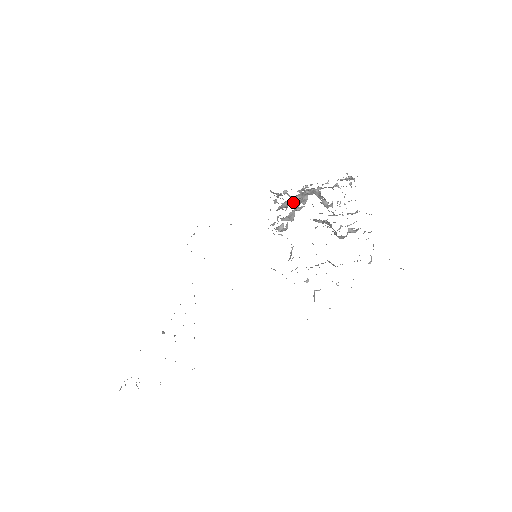
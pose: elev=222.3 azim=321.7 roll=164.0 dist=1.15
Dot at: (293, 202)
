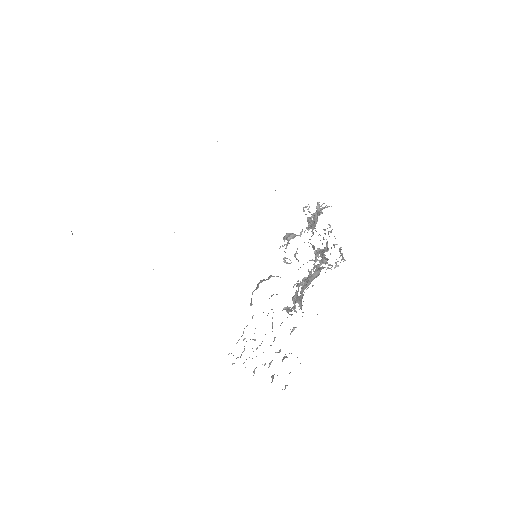
Dot at: (313, 245)
